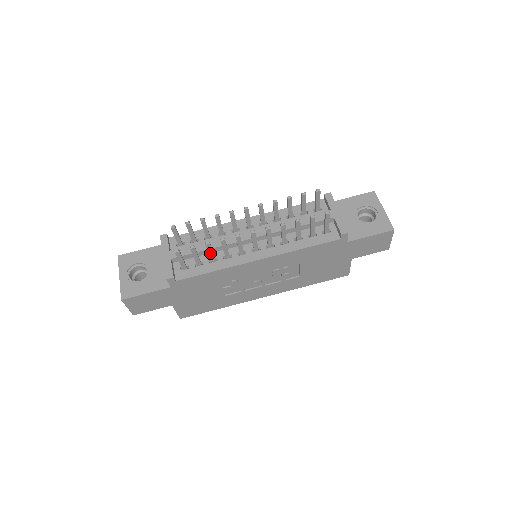
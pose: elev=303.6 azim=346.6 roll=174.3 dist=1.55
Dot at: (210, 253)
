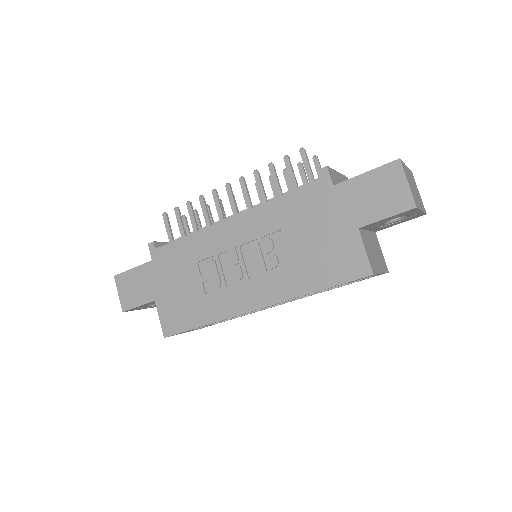
Dot at: (192, 219)
